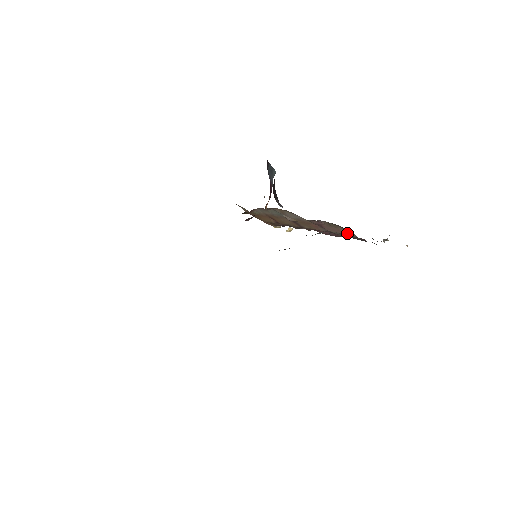
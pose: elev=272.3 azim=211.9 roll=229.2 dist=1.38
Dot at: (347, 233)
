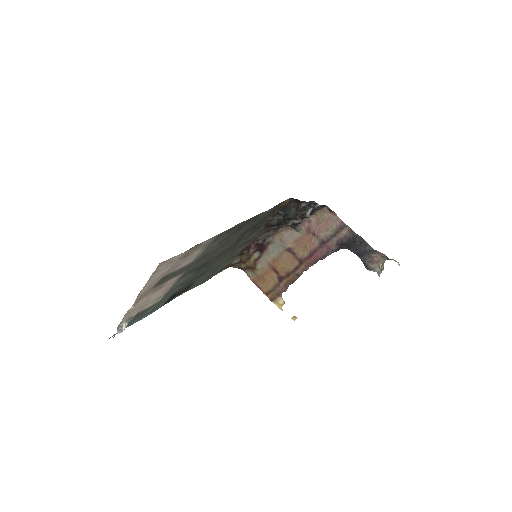
Dot at: (334, 221)
